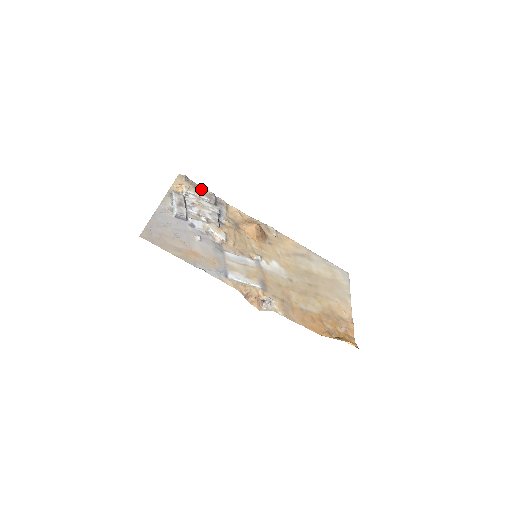
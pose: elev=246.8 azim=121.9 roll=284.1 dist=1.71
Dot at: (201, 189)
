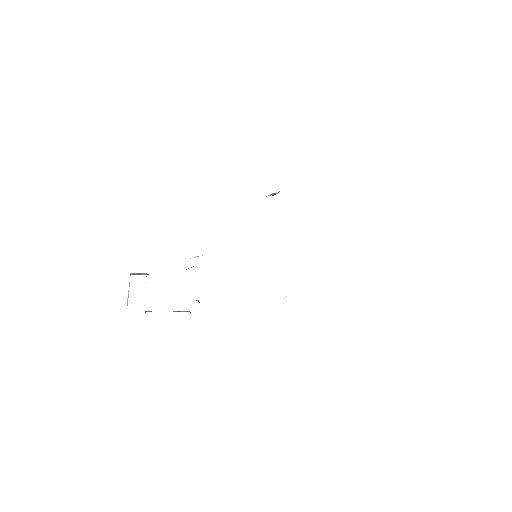
Dot at: occluded
